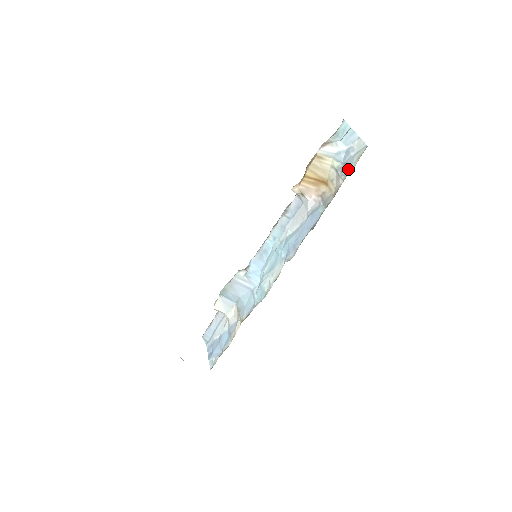
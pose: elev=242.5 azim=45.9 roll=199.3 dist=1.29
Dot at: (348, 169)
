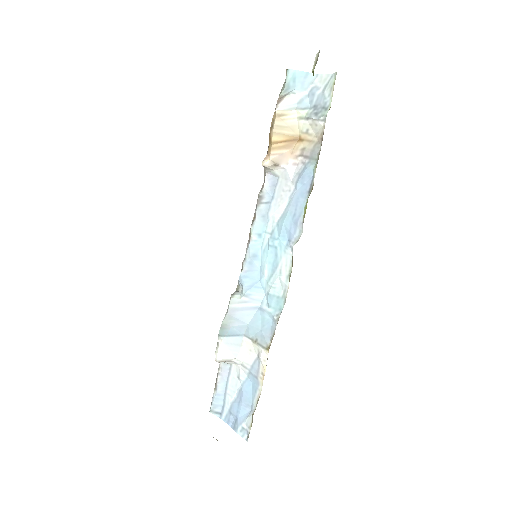
Dot at: (324, 107)
